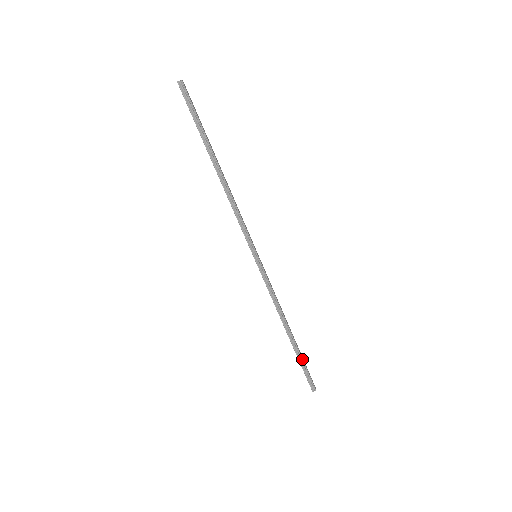
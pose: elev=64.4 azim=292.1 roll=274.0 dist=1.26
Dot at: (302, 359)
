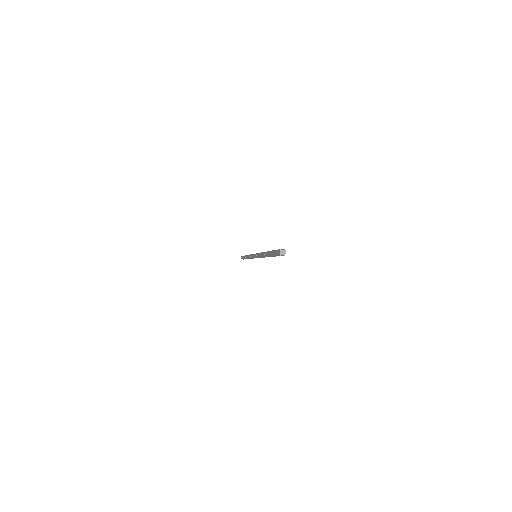
Dot at: occluded
